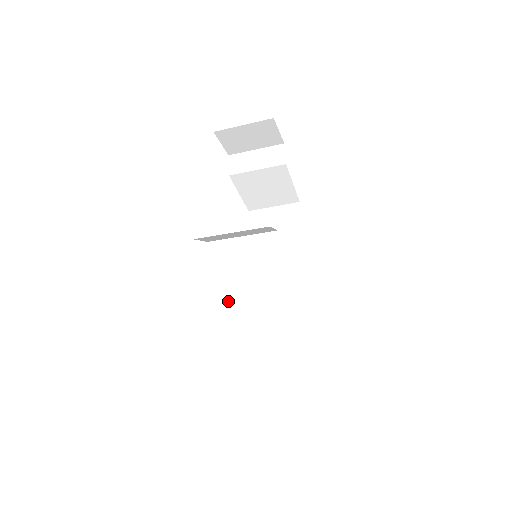
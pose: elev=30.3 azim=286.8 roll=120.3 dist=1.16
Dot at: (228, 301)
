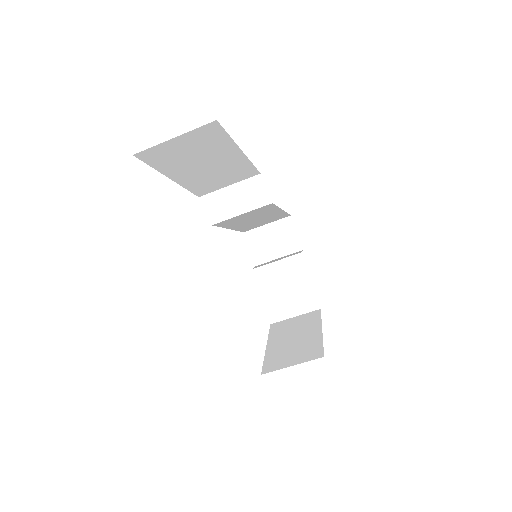
Dot at: occluded
